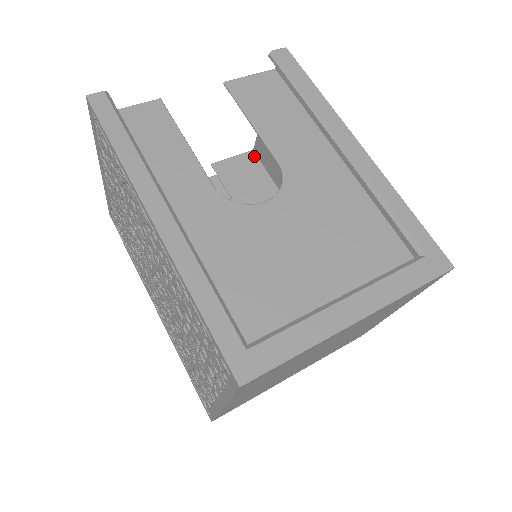
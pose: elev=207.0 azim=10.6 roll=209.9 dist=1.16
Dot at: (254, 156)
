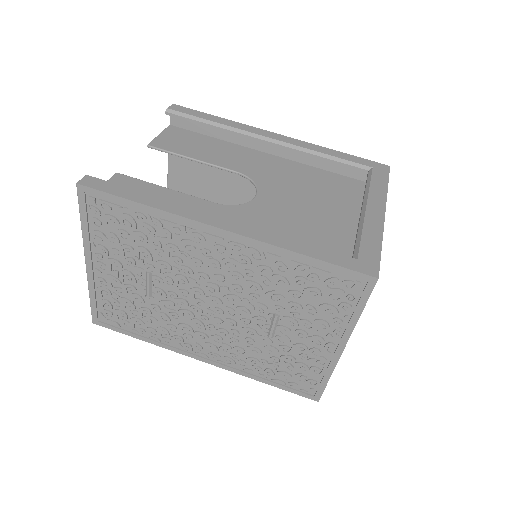
Dot at: occluded
